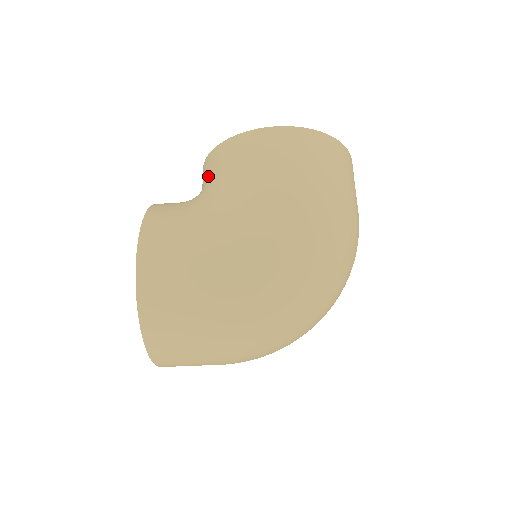
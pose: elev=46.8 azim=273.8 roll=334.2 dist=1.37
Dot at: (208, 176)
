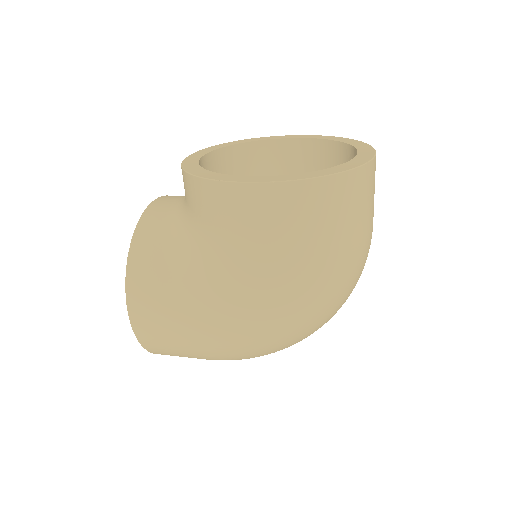
Dot at: (186, 200)
